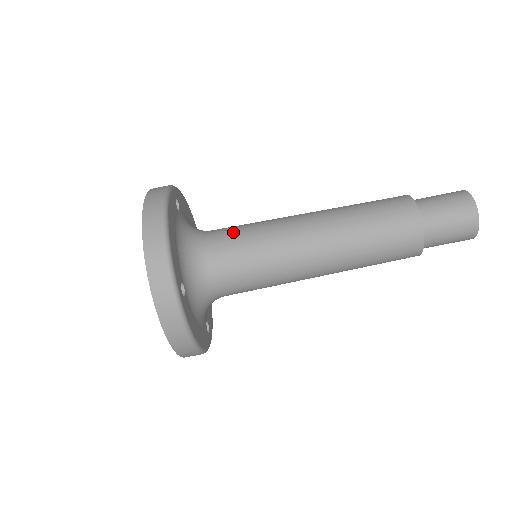
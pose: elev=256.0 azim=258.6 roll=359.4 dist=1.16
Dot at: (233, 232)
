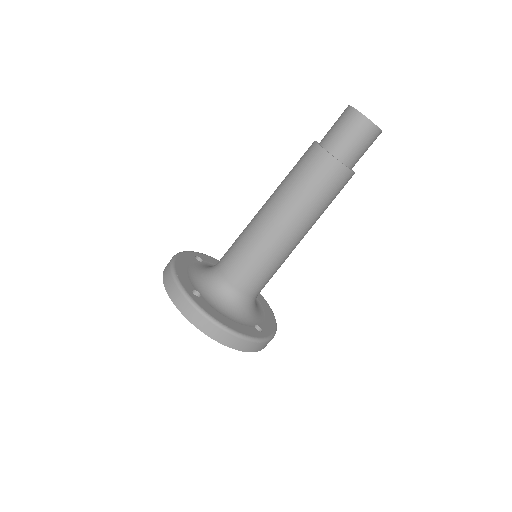
Dot at: (242, 272)
